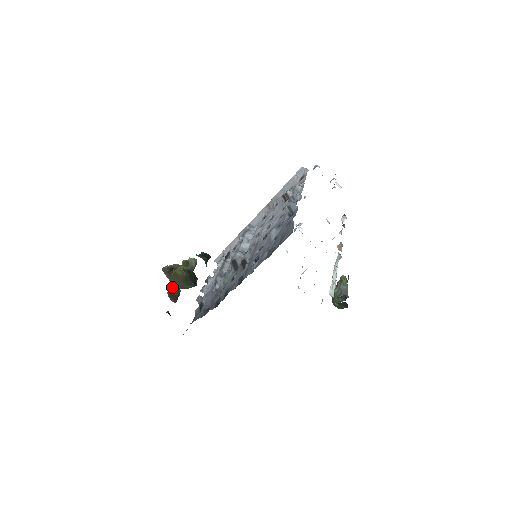
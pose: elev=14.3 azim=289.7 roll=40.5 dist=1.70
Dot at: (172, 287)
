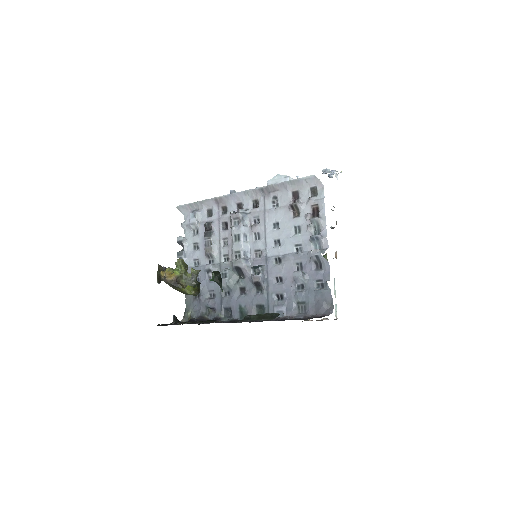
Dot at: (158, 272)
